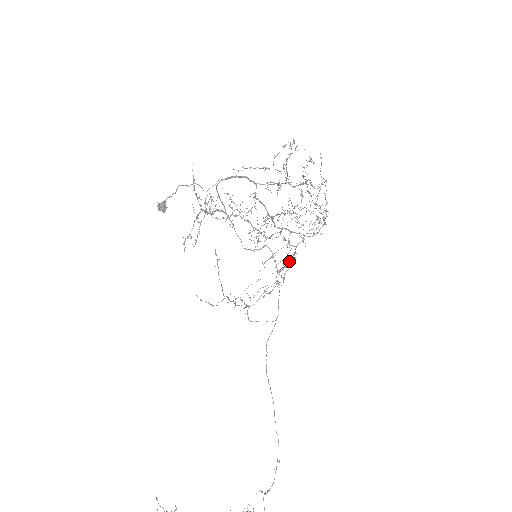
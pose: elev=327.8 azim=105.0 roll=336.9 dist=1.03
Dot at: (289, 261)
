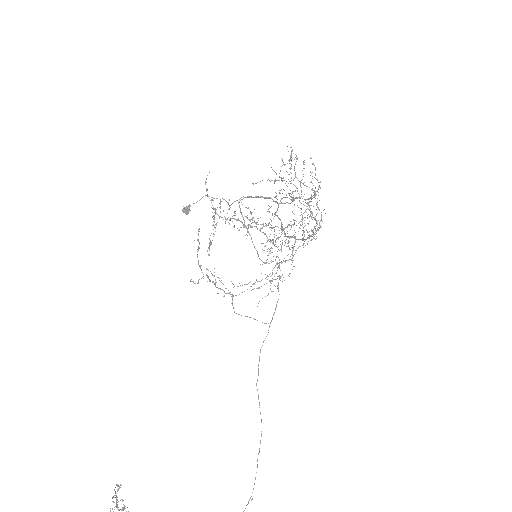
Dot at: occluded
